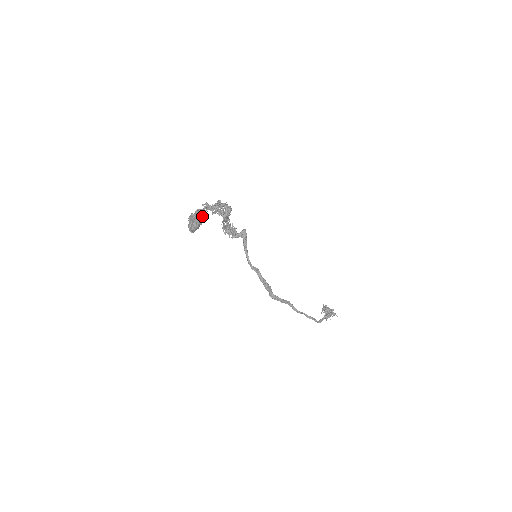
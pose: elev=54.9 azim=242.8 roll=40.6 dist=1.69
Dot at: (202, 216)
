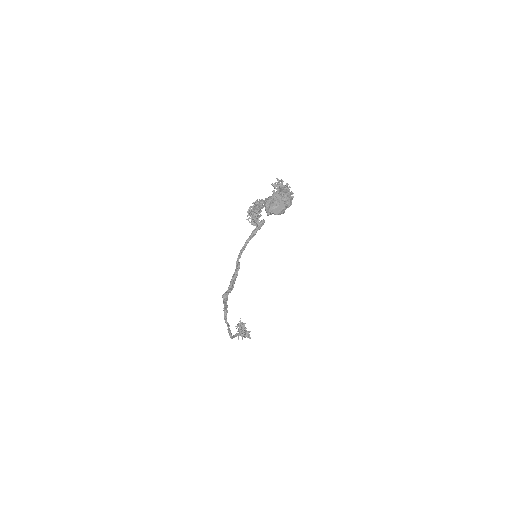
Dot at: (291, 204)
